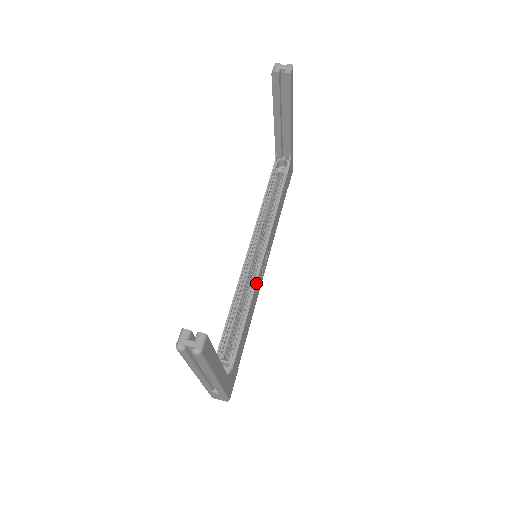
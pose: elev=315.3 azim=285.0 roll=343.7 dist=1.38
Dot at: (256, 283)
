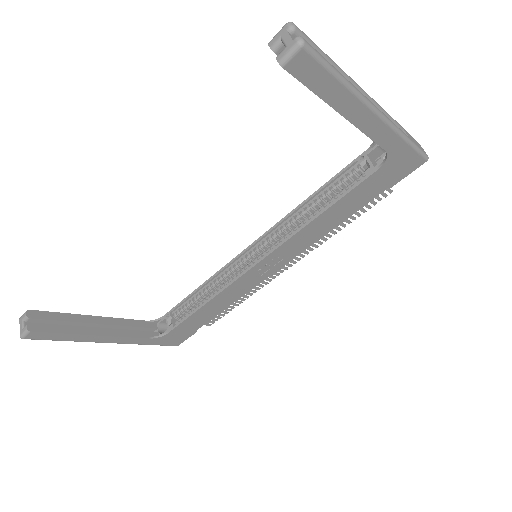
Dot at: (229, 285)
